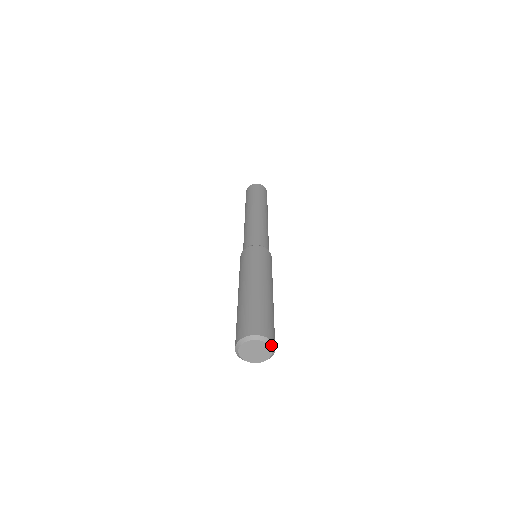
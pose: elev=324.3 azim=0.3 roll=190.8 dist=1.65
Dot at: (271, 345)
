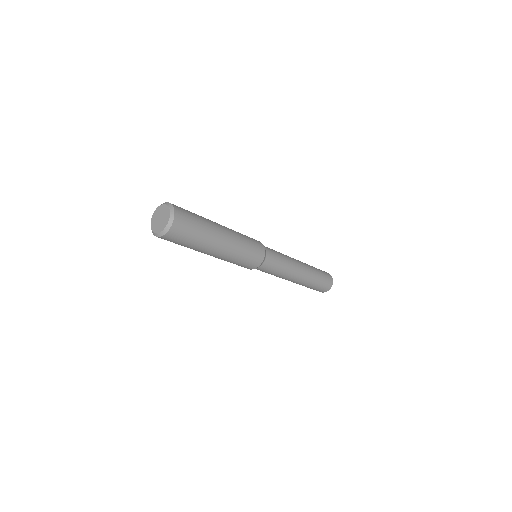
Dot at: (170, 207)
